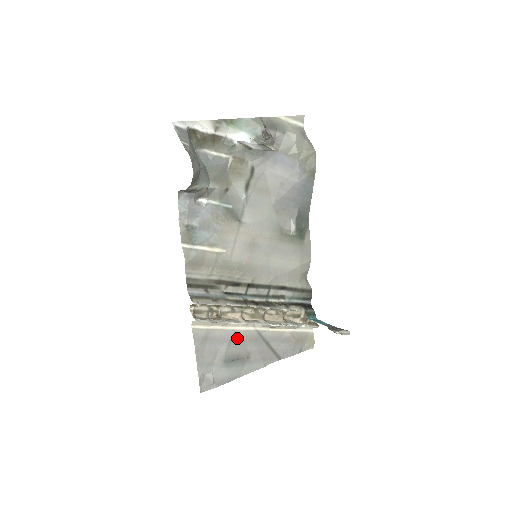
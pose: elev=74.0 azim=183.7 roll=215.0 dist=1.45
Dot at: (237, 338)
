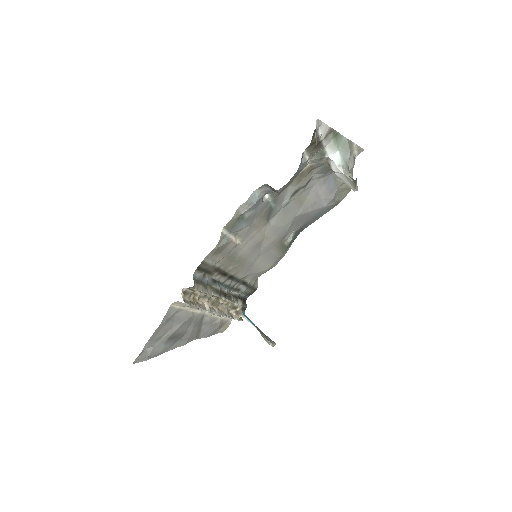
Dot at: (190, 320)
